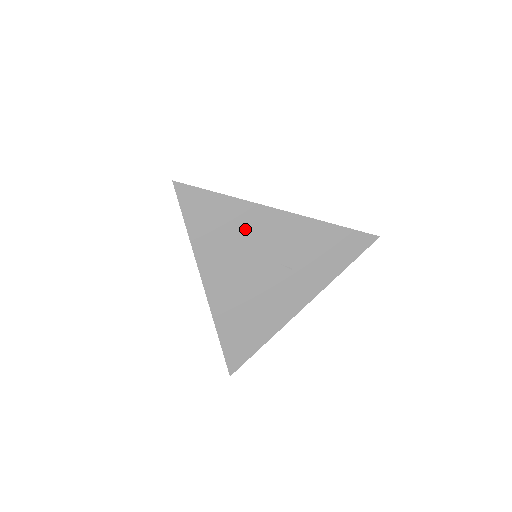
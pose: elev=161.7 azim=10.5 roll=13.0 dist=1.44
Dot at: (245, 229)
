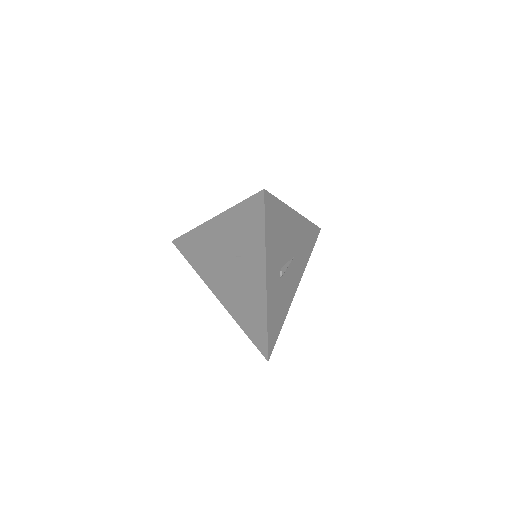
Dot at: (206, 246)
